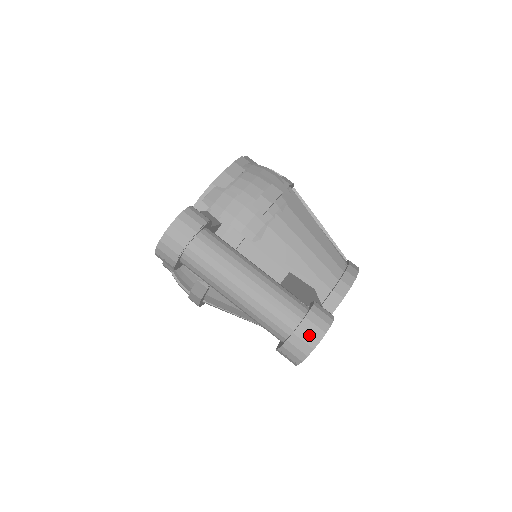
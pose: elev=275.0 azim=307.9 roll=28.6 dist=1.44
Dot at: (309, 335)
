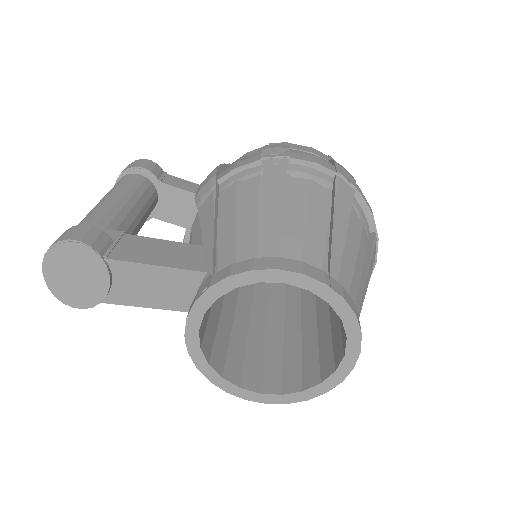
Dot at: occluded
